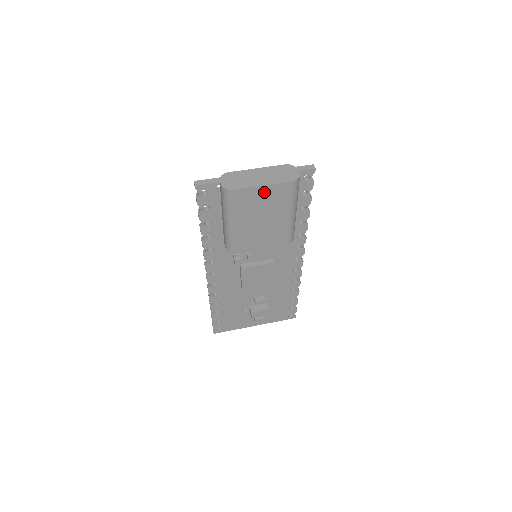
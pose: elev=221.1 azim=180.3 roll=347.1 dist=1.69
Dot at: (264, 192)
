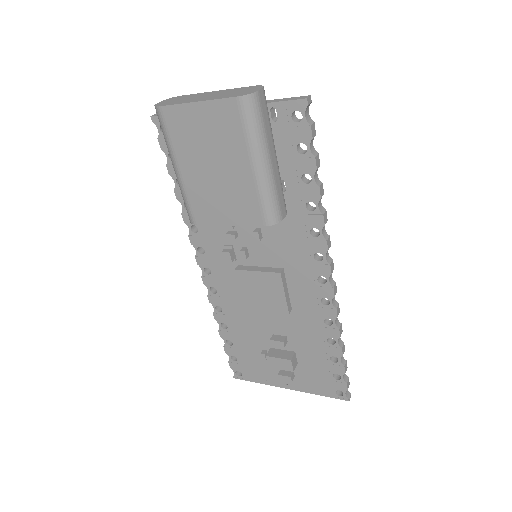
Dot at: (202, 115)
